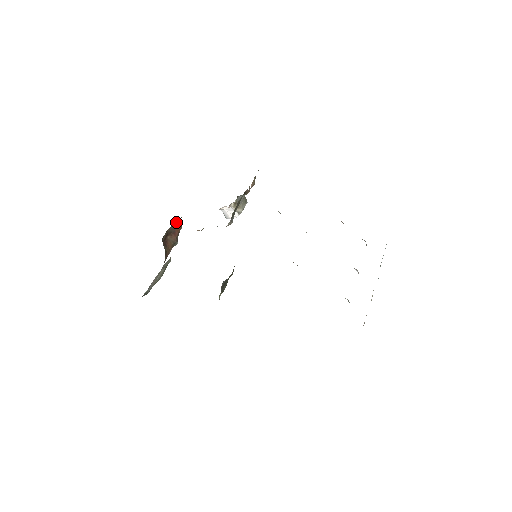
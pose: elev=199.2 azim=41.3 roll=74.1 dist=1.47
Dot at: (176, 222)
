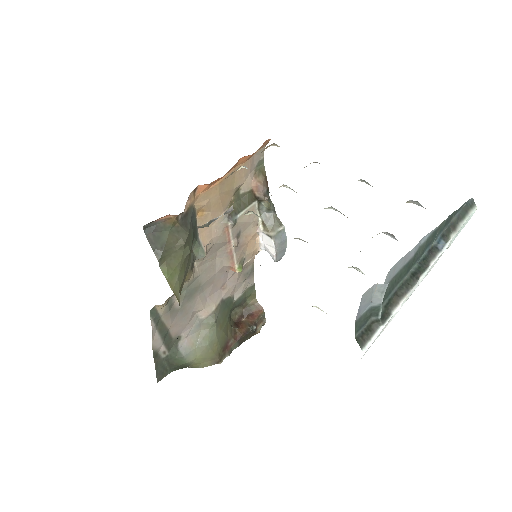
Dot at: (254, 301)
